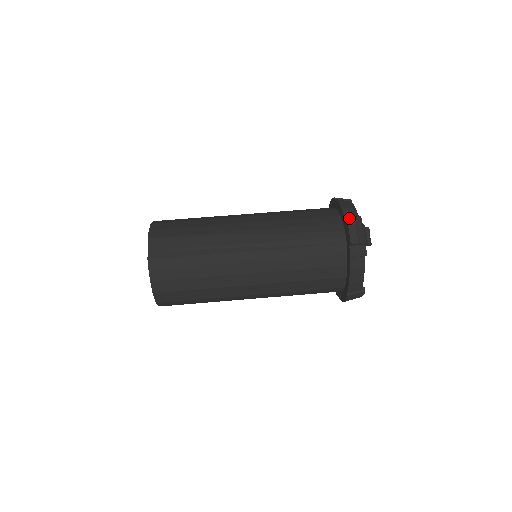
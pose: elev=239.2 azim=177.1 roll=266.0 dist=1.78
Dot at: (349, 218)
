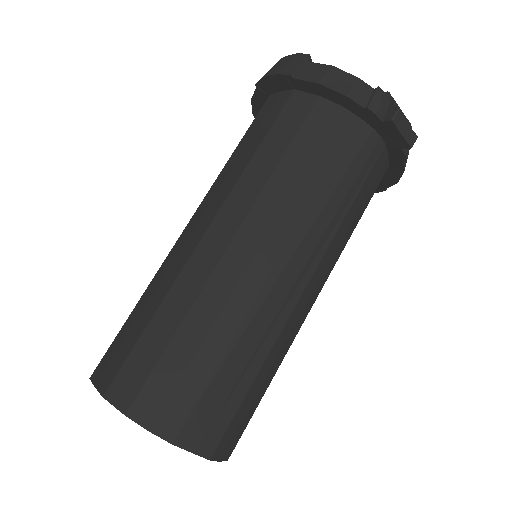
Dot at: (378, 108)
